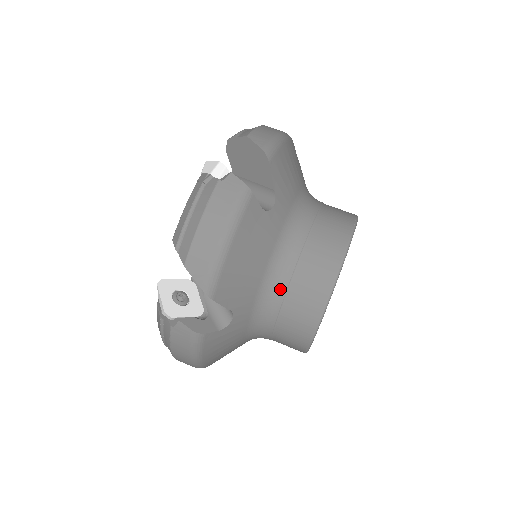
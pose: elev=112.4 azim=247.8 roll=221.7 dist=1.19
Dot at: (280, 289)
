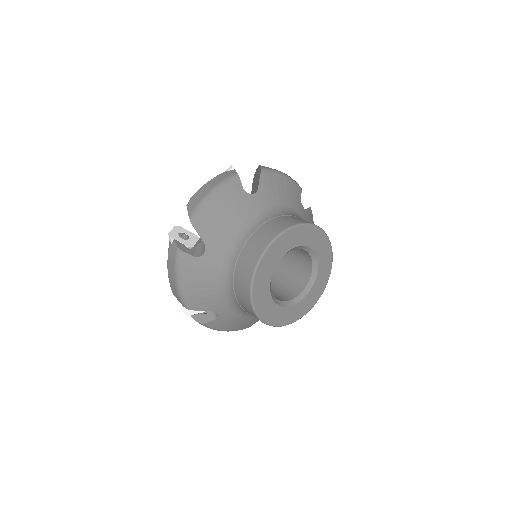
Dot at: (283, 214)
